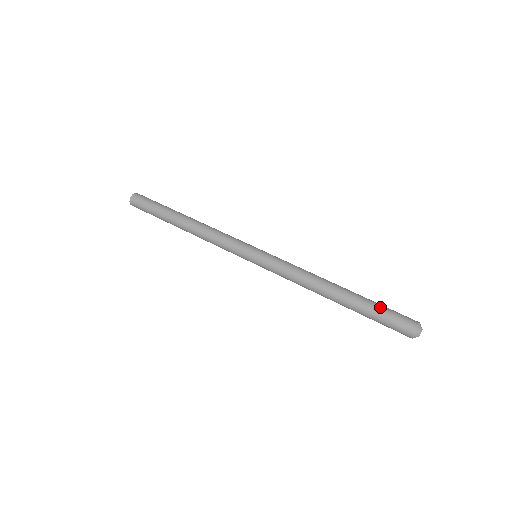
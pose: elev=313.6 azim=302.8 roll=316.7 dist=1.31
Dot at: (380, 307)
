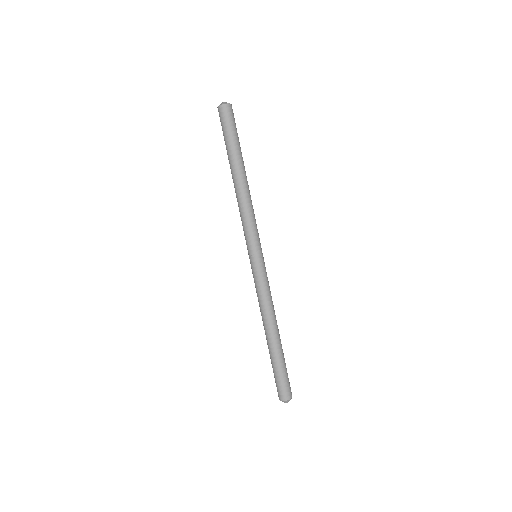
Dot at: (274, 371)
